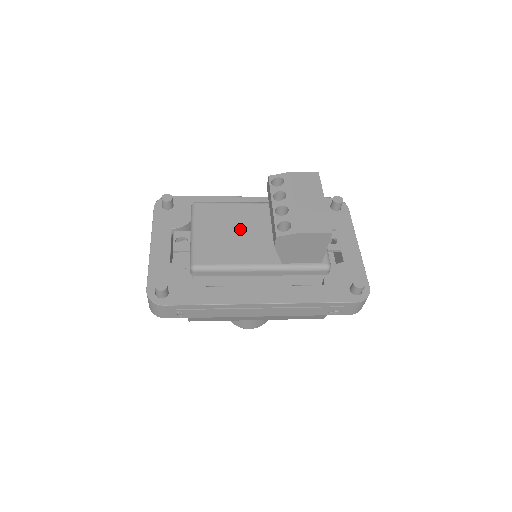
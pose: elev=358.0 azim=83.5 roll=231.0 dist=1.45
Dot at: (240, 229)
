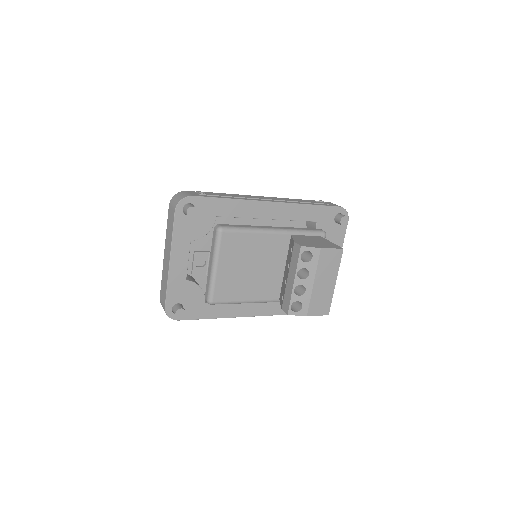
Dot at: (256, 265)
